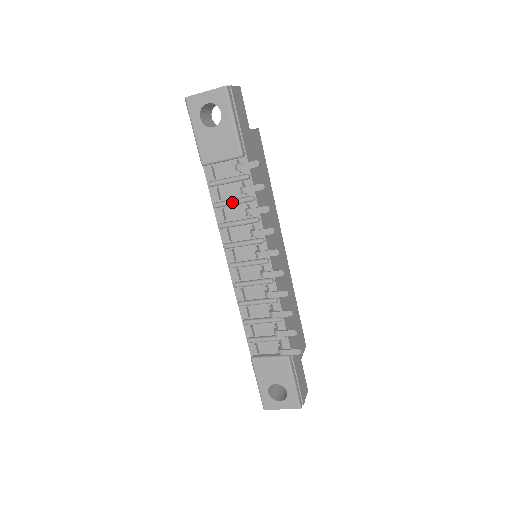
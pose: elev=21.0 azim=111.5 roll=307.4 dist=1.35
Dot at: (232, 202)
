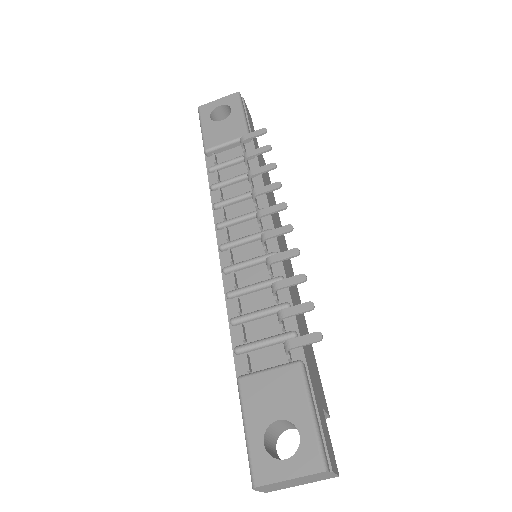
Dot at: (233, 178)
